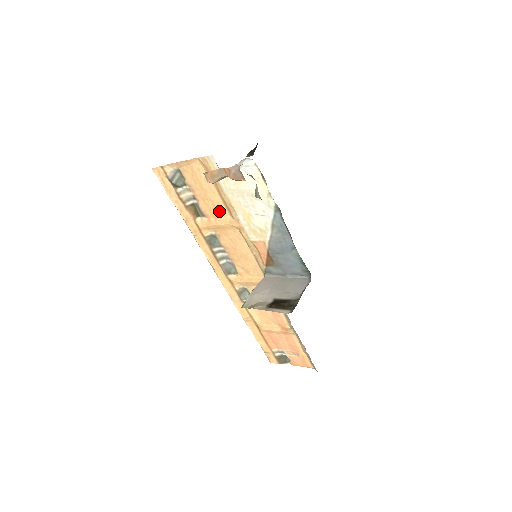
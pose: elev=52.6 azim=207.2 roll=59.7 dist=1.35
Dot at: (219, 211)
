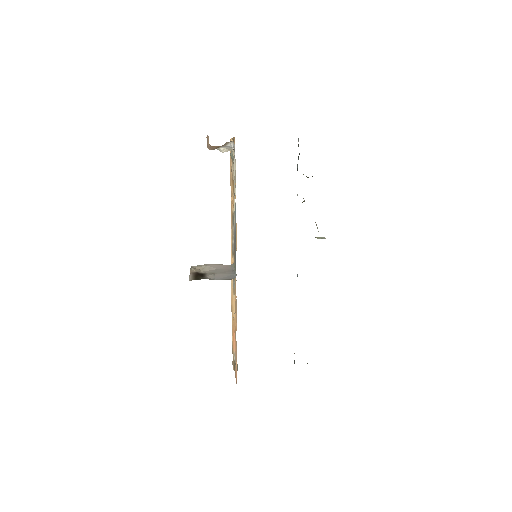
Dot at: occluded
